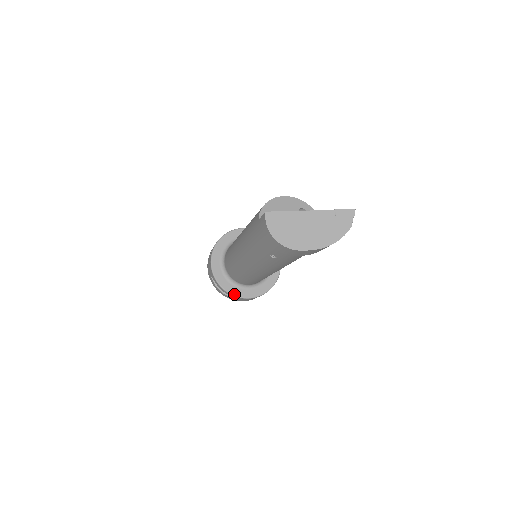
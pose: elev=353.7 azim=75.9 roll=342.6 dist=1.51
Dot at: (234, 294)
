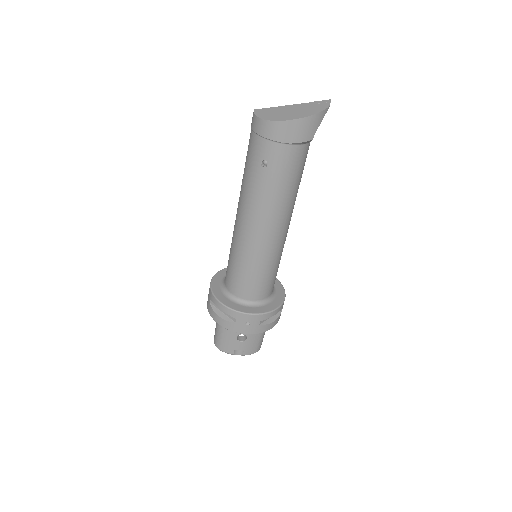
Dot at: (233, 308)
